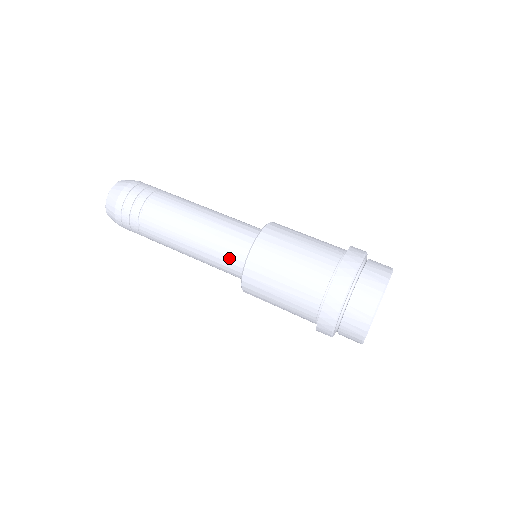
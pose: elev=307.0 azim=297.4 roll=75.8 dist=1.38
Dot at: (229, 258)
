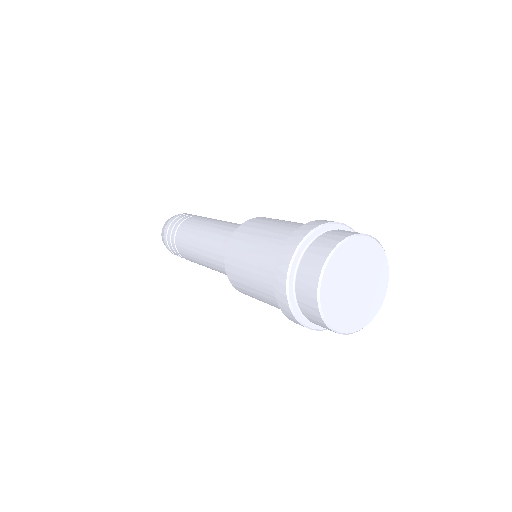
Dot at: (232, 233)
